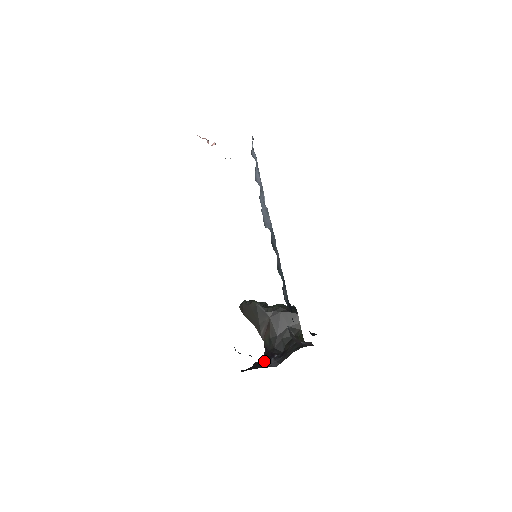
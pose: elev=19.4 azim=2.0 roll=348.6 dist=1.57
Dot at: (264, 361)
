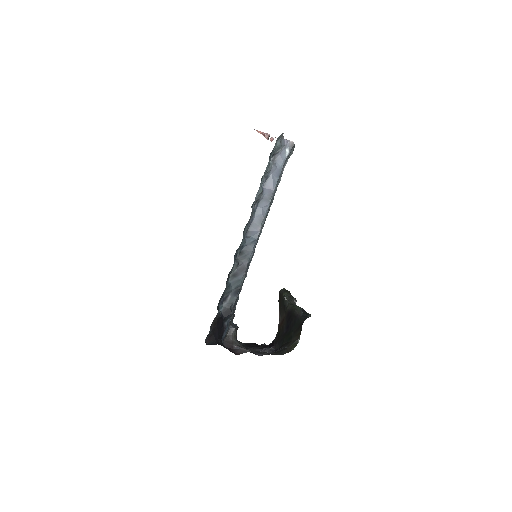
Dot at: (265, 346)
